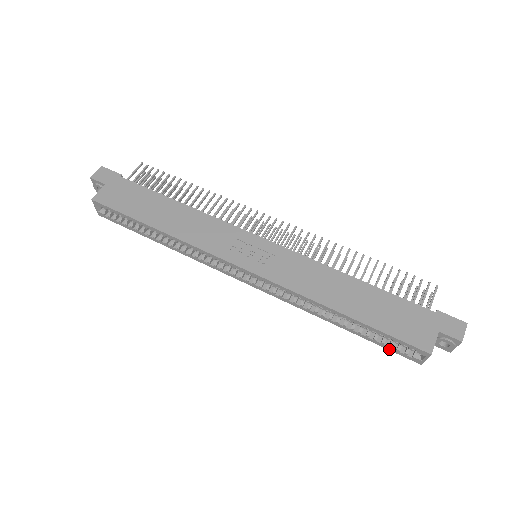
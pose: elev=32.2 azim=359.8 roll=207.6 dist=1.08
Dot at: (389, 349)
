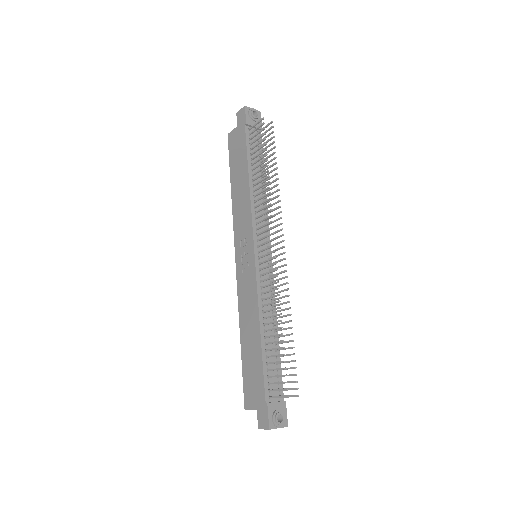
Dot at: occluded
